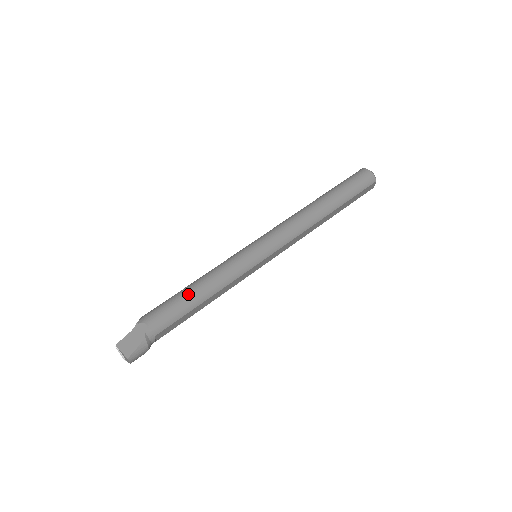
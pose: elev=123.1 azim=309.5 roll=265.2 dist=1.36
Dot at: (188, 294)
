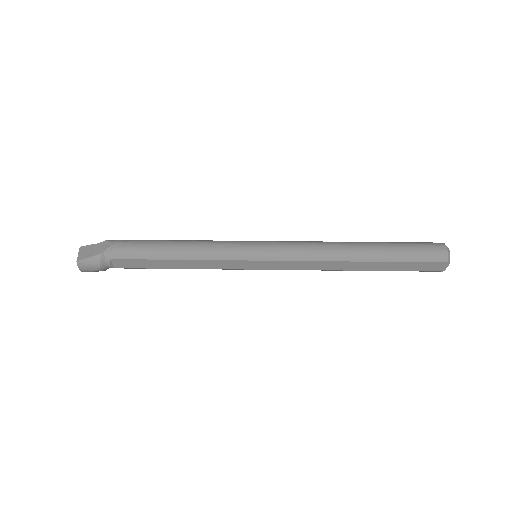
Dot at: (164, 243)
